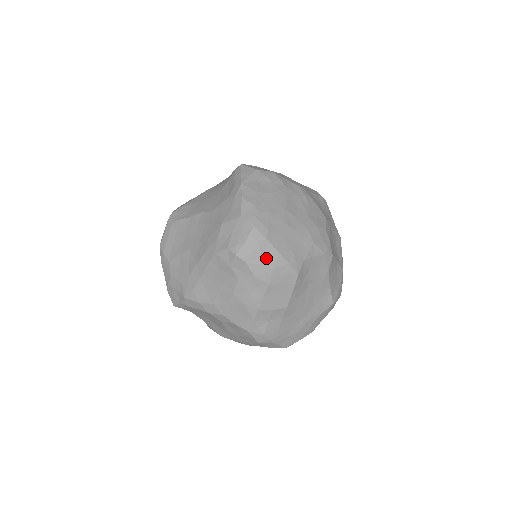
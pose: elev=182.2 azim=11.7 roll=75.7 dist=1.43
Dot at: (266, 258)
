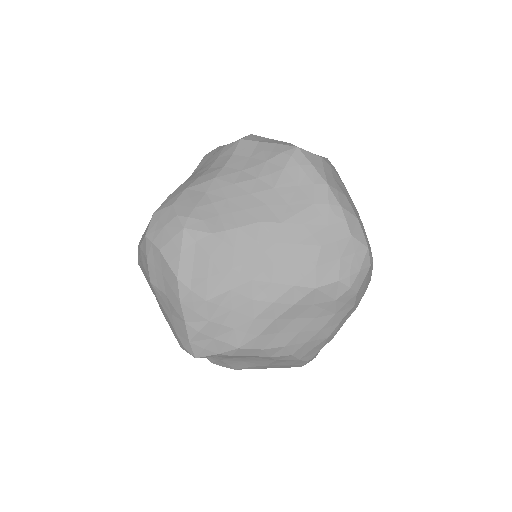
Dot at: (367, 282)
